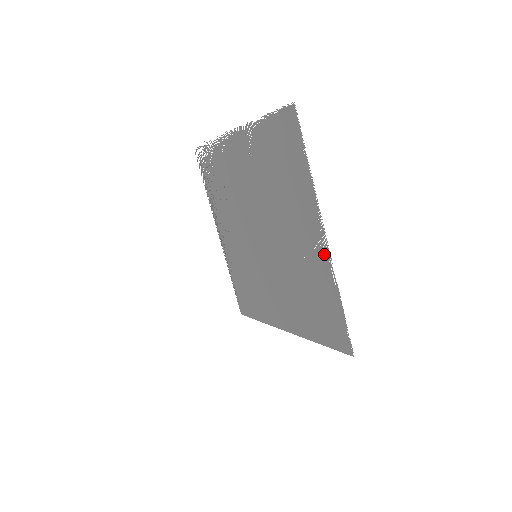
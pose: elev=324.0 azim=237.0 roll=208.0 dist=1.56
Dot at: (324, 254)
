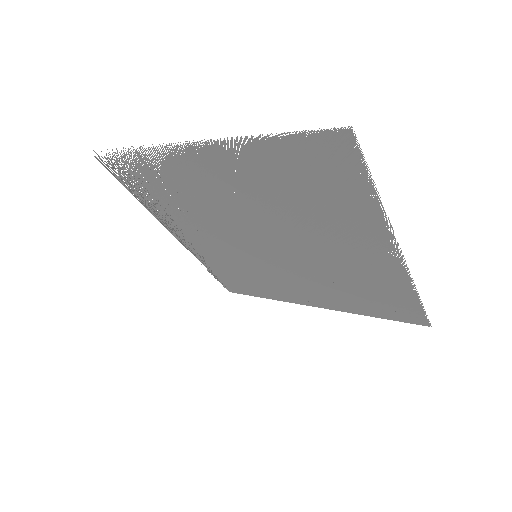
Dot at: (395, 264)
